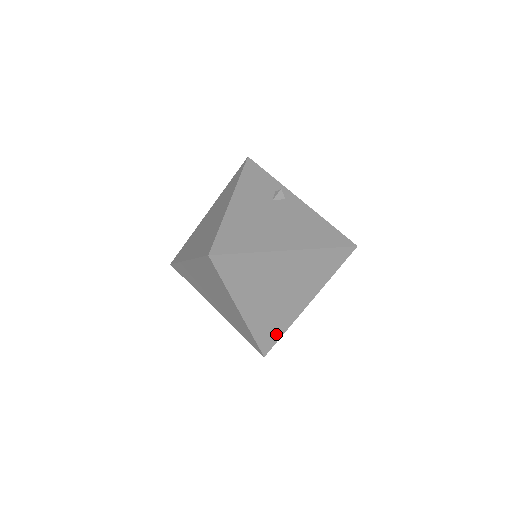
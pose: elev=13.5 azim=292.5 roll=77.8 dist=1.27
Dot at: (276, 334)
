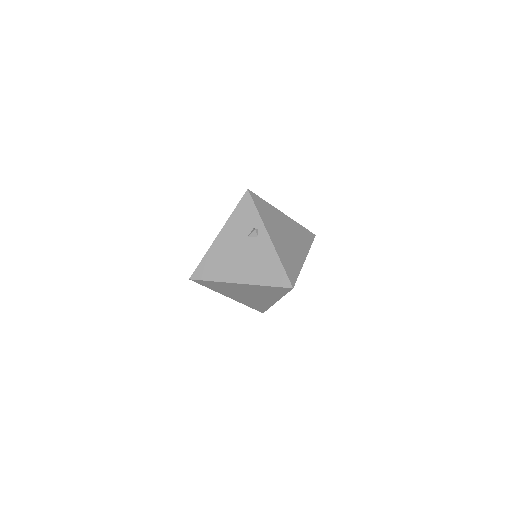
Dot at: (263, 308)
